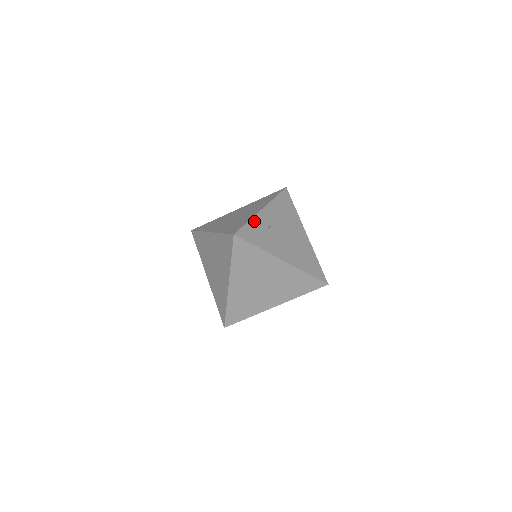
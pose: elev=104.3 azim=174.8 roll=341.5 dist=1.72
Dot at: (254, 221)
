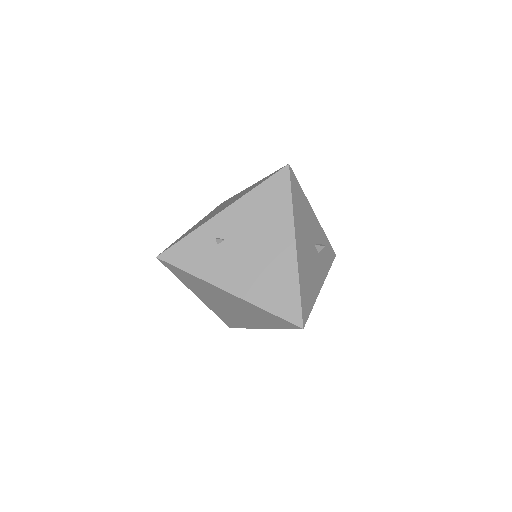
Dot at: (198, 233)
